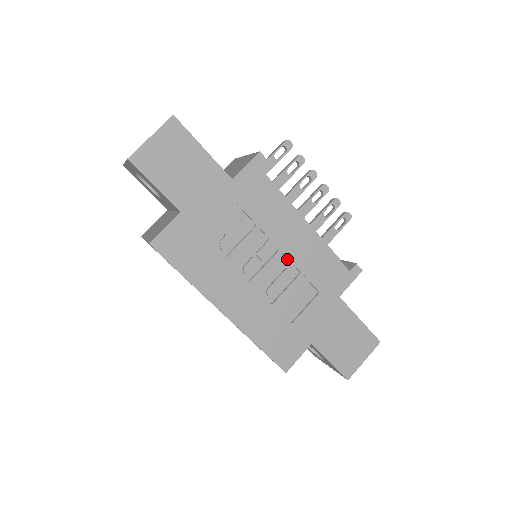
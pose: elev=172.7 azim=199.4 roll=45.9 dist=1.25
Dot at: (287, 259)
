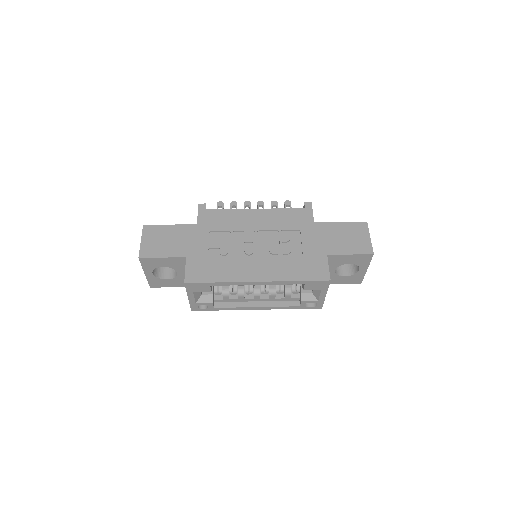
Dot at: (264, 232)
